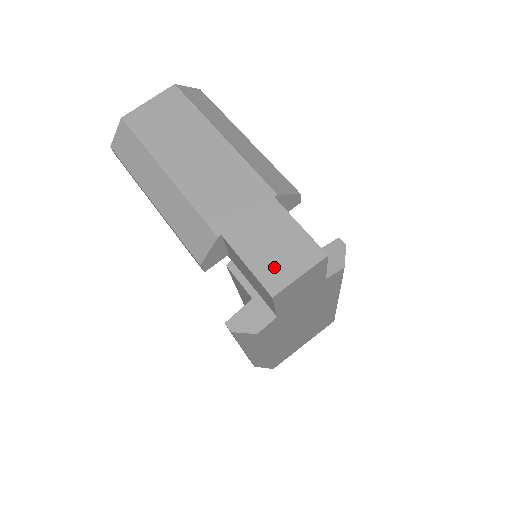
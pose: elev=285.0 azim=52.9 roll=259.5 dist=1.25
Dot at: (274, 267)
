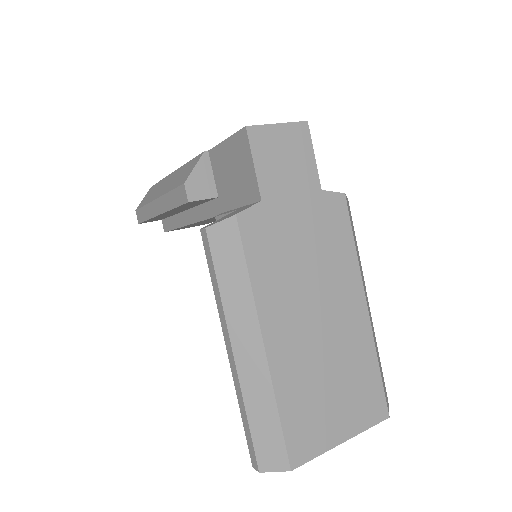
Dot at: occluded
